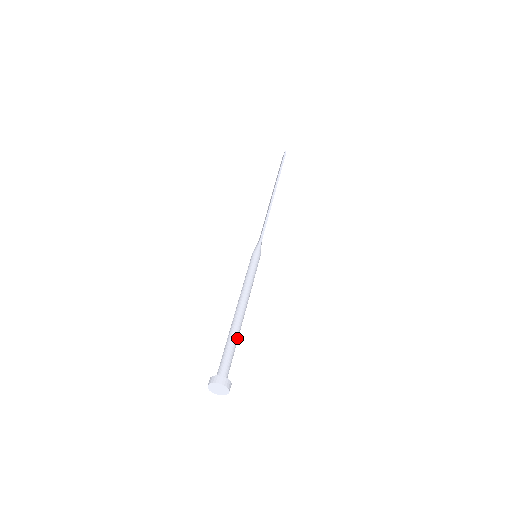
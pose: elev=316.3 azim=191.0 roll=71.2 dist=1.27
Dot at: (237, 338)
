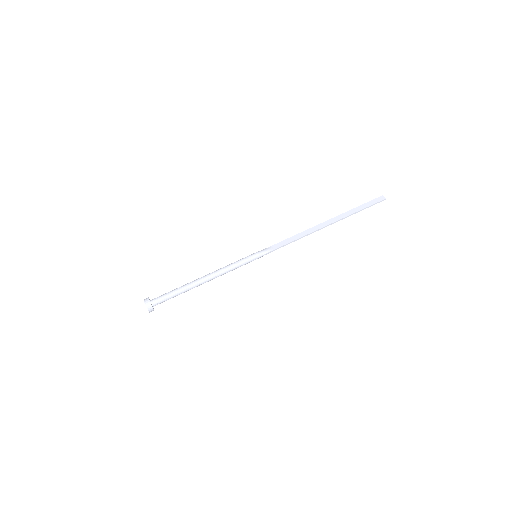
Dot at: (184, 292)
